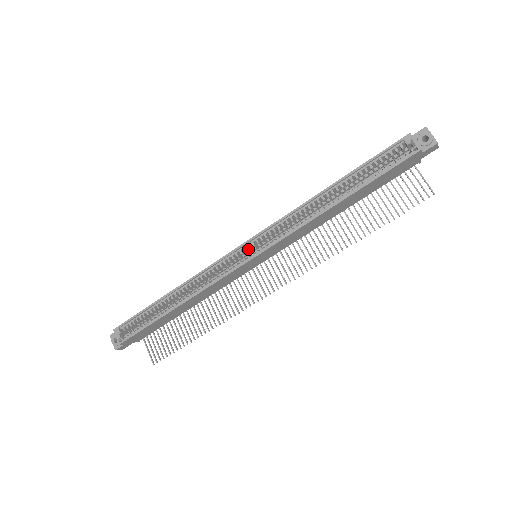
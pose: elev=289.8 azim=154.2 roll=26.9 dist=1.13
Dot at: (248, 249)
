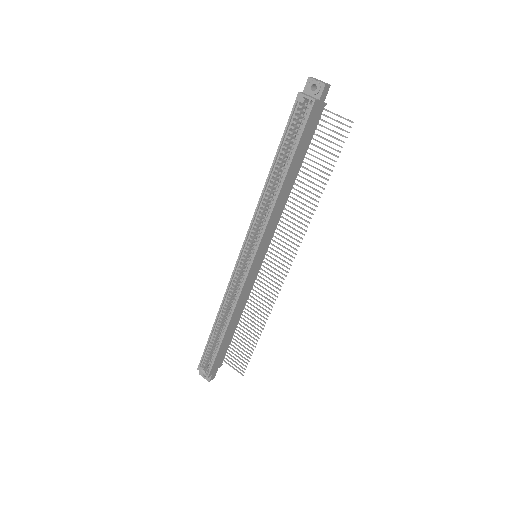
Dot at: (246, 255)
